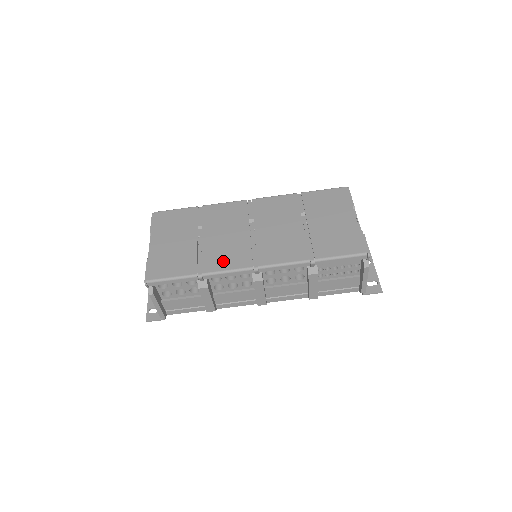
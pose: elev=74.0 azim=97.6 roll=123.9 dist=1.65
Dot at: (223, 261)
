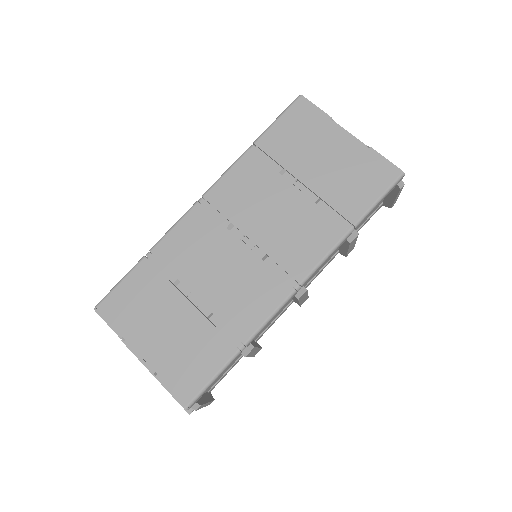
Dot at: (252, 309)
